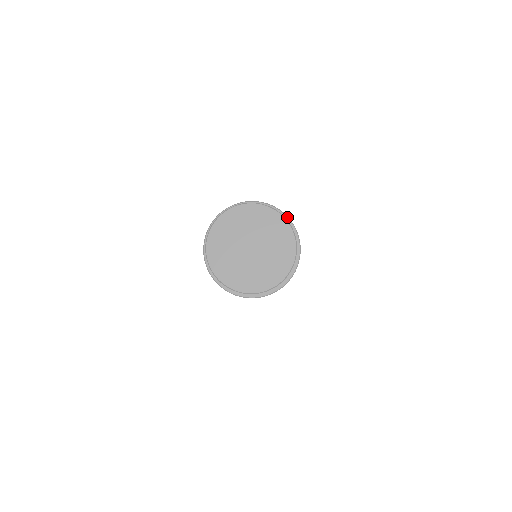
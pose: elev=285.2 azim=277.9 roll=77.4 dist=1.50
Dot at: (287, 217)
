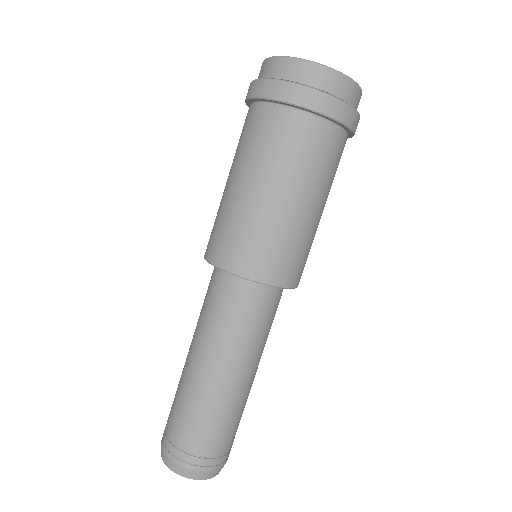
Dot at: occluded
